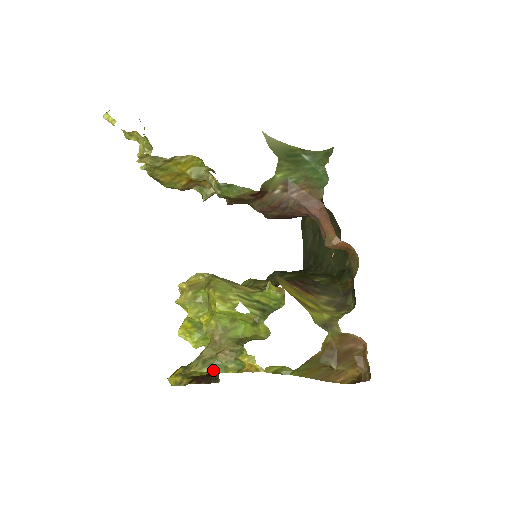
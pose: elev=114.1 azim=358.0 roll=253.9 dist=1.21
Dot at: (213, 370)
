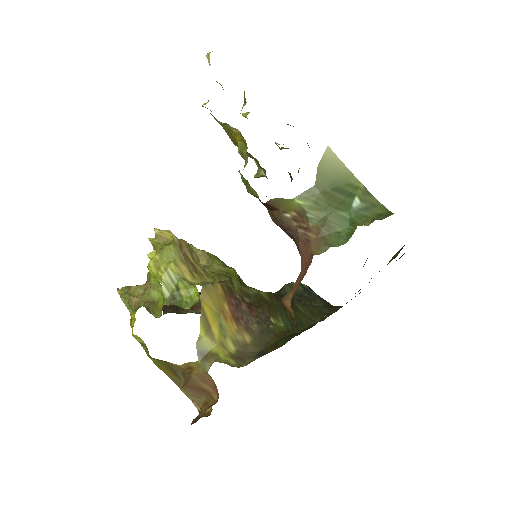
Dot at: (125, 303)
